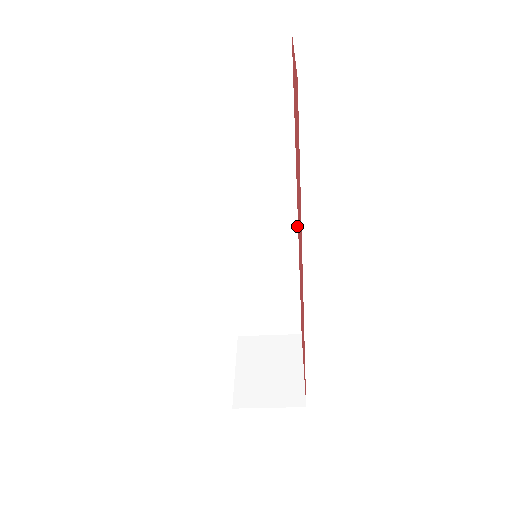
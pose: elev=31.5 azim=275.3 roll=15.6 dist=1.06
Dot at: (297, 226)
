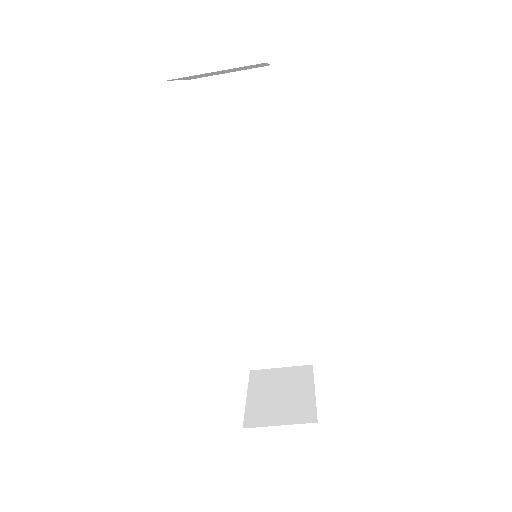
Dot at: (295, 240)
